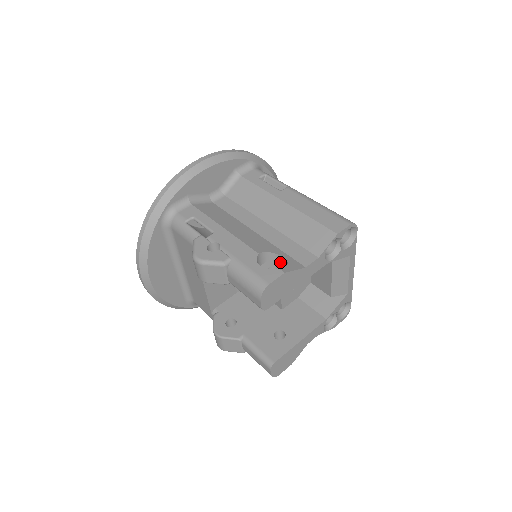
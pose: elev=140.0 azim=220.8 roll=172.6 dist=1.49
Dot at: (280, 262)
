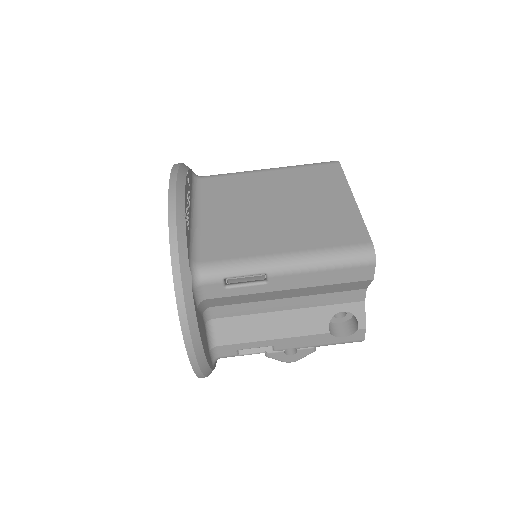
Dot at: occluded
